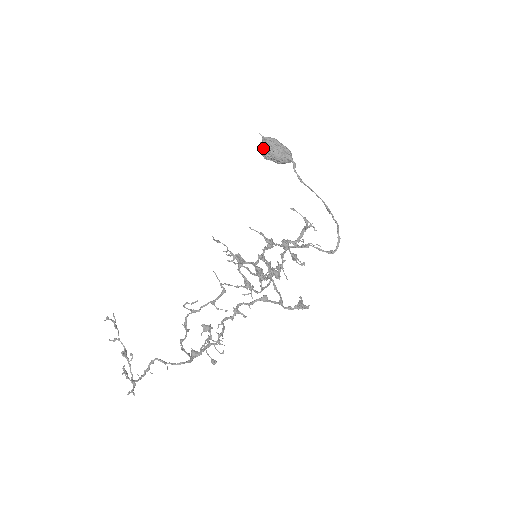
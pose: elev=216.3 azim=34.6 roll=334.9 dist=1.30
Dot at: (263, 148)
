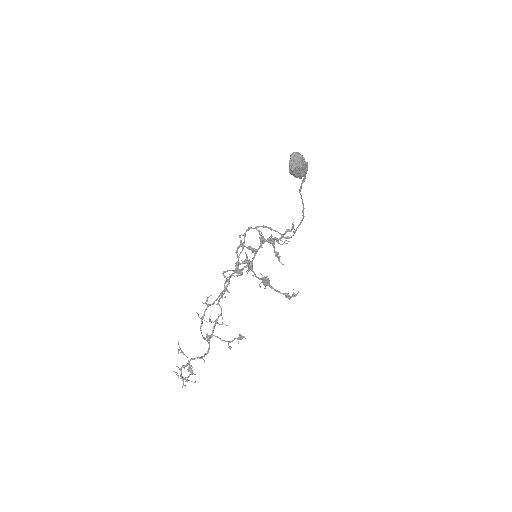
Dot at: (296, 168)
